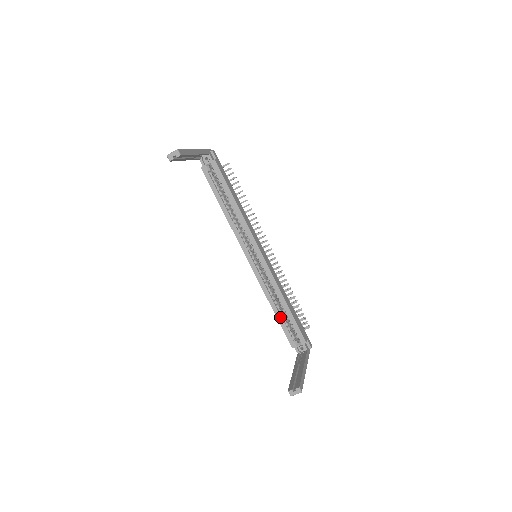
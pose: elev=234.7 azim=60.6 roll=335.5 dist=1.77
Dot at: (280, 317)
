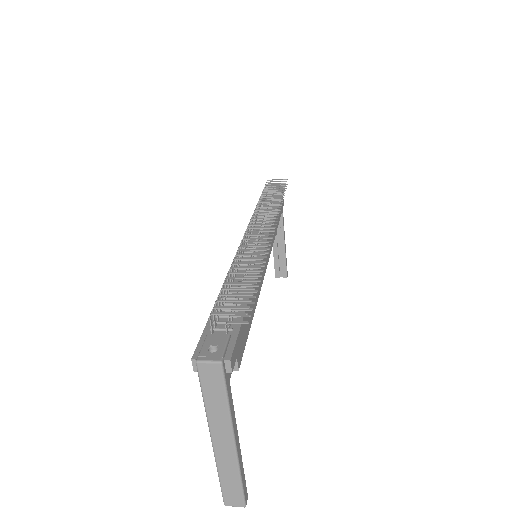
Dot at: occluded
